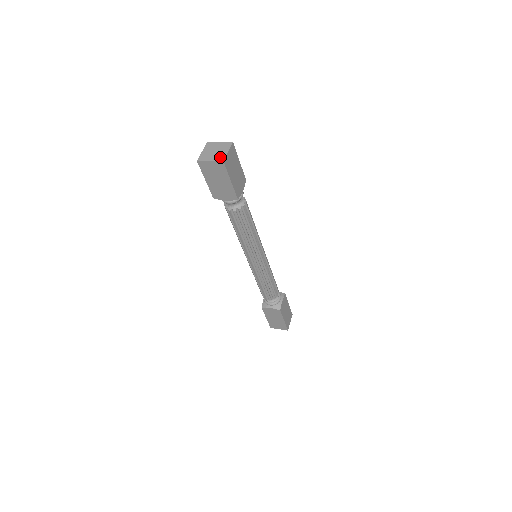
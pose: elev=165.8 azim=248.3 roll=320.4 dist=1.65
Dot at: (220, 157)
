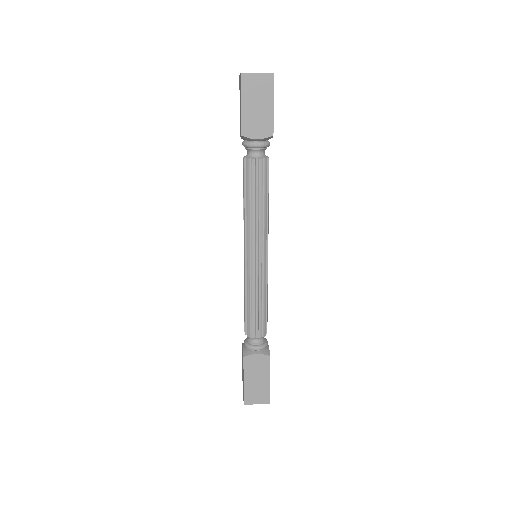
Dot at: (267, 73)
